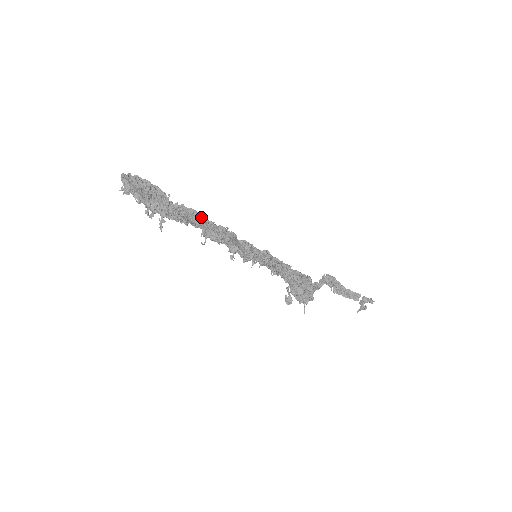
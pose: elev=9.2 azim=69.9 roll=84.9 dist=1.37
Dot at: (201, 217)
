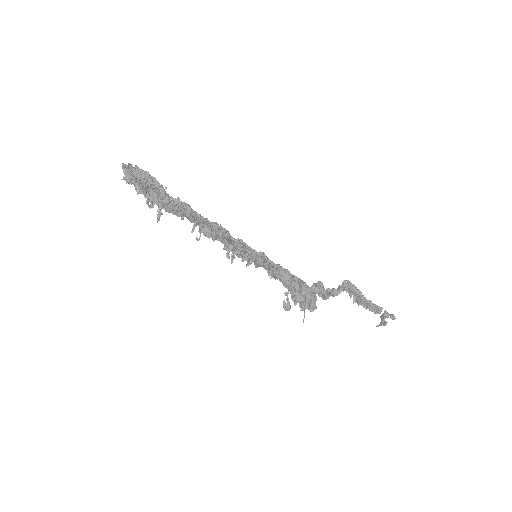
Dot at: (194, 212)
